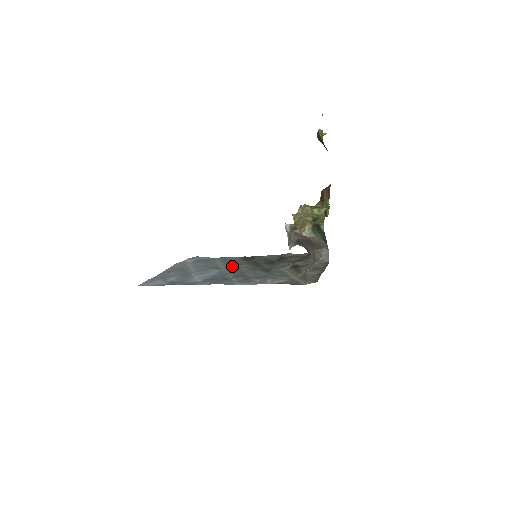
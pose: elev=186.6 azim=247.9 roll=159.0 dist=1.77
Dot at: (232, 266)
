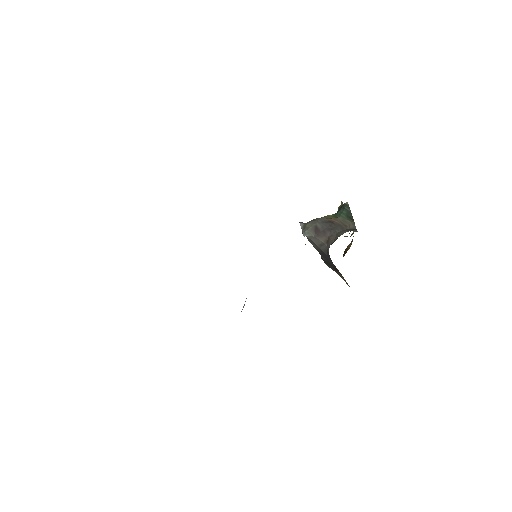
Dot at: occluded
